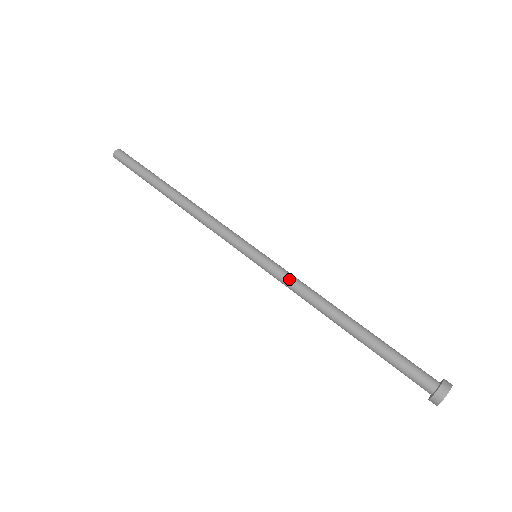
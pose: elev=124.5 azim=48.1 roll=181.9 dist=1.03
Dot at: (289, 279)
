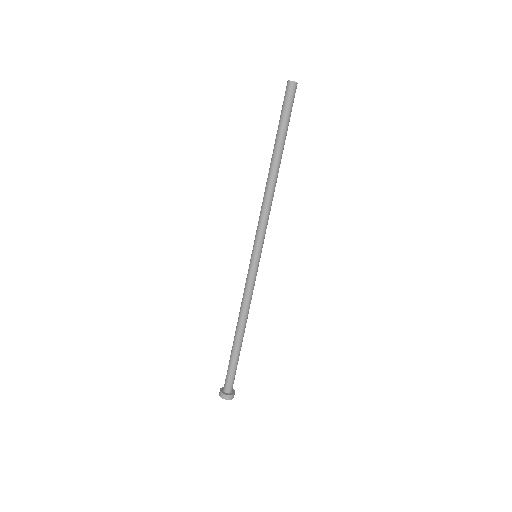
Dot at: (245, 287)
